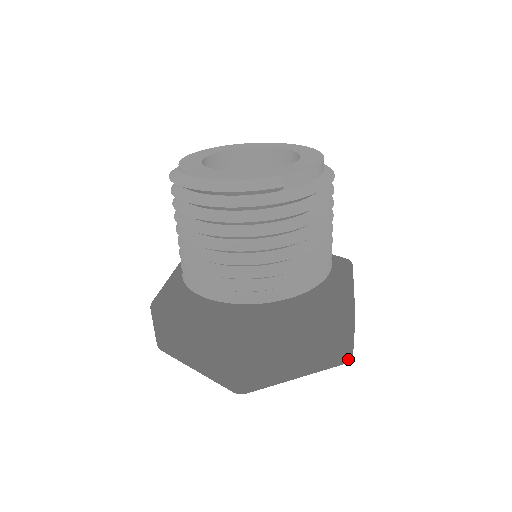
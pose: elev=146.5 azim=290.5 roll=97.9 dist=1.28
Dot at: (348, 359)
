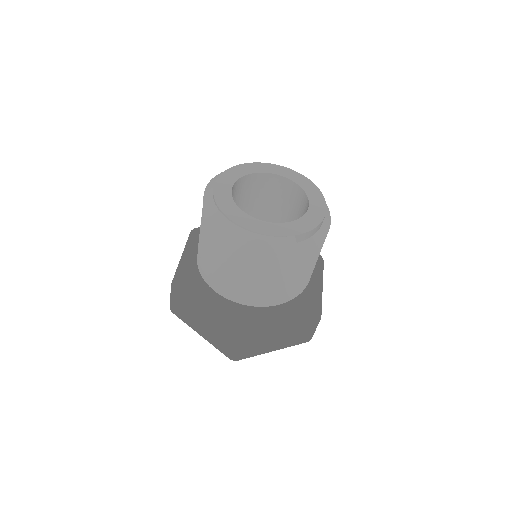
Dot at: (309, 340)
